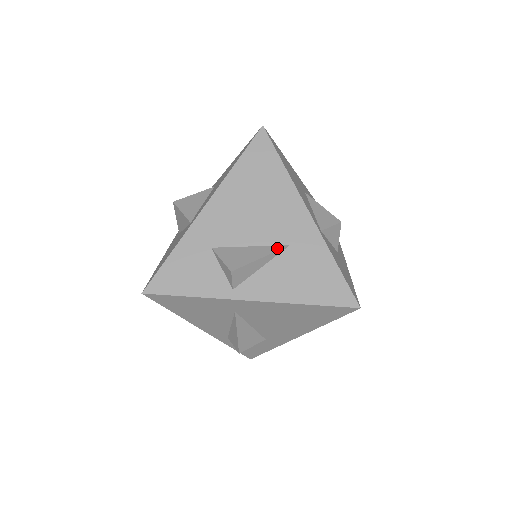
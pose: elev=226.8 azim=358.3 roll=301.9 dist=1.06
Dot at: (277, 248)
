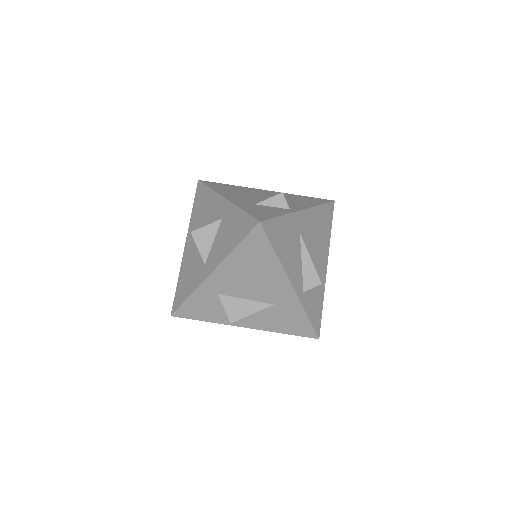
Dot at: occluded
